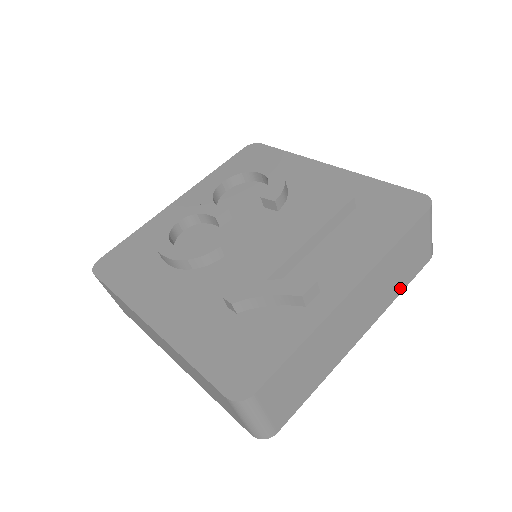
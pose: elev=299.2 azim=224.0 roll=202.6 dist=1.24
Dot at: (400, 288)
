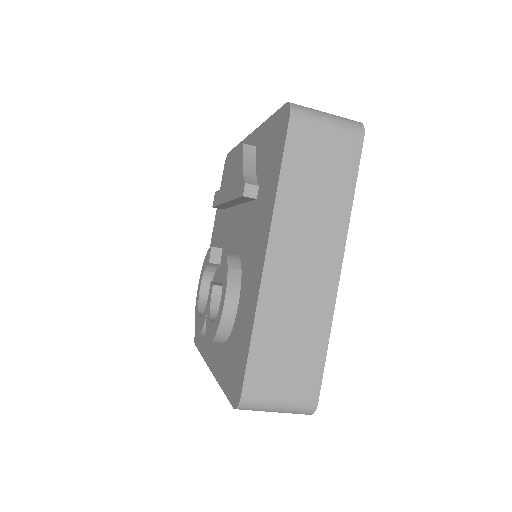
Dot at: occluded
